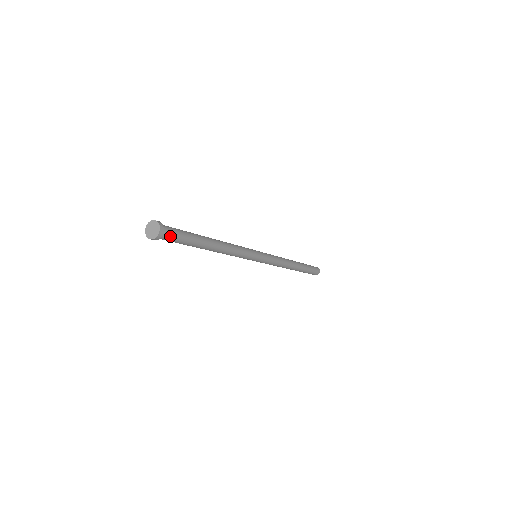
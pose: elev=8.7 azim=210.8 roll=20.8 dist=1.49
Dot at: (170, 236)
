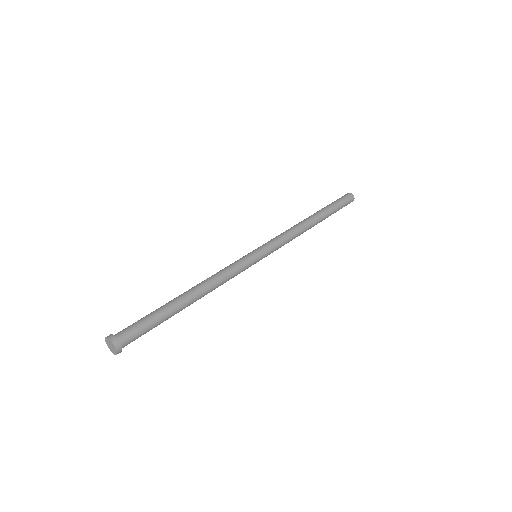
Dot at: occluded
